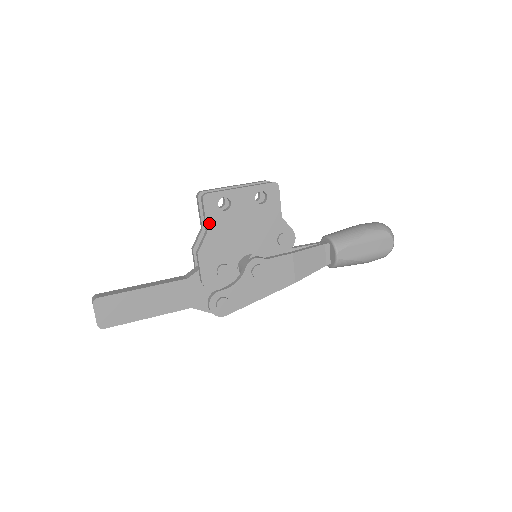
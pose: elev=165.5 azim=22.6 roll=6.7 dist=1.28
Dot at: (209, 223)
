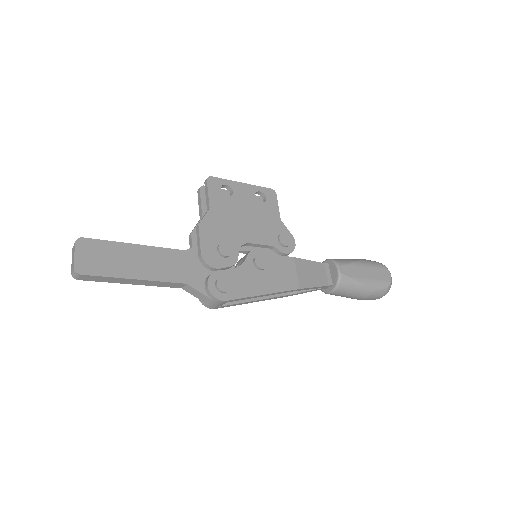
Dot at: (212, 201)
